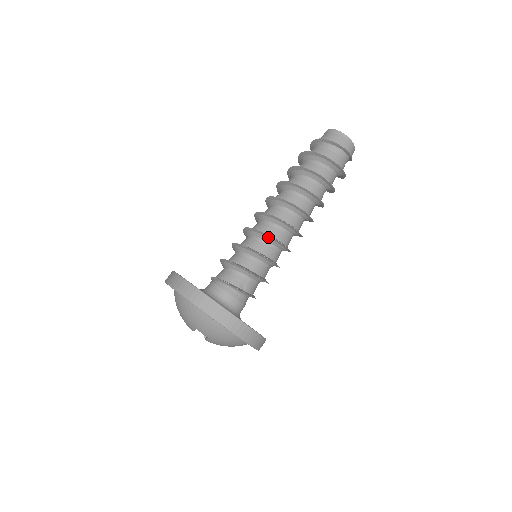
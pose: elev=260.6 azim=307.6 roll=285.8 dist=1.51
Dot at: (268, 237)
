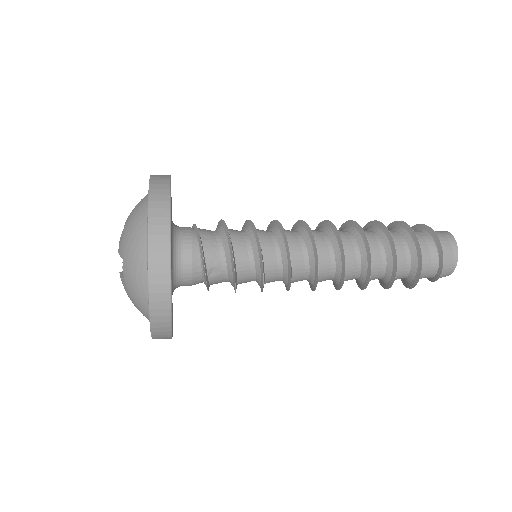
Dot at: (288, 261)
